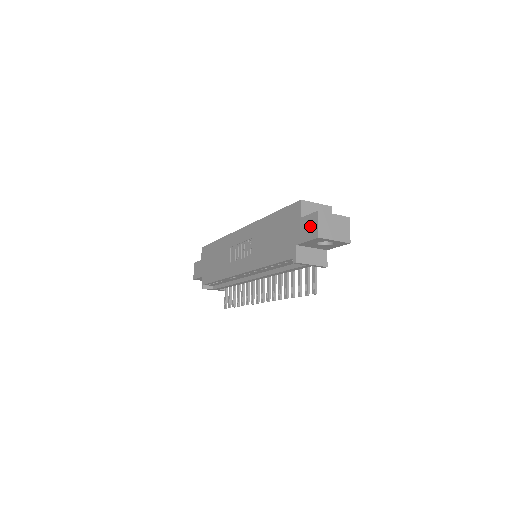
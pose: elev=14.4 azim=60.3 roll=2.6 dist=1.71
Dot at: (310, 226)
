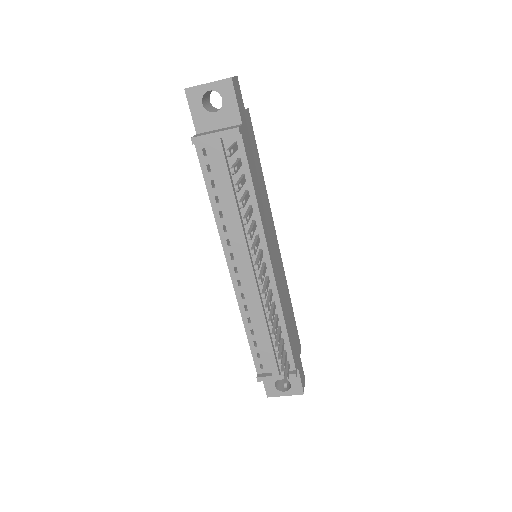
Dot at: occluded
